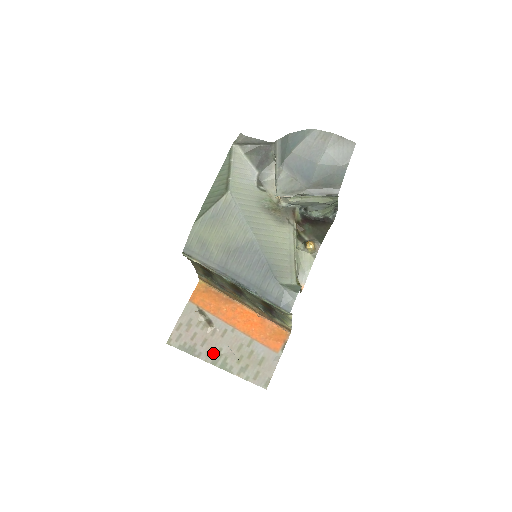
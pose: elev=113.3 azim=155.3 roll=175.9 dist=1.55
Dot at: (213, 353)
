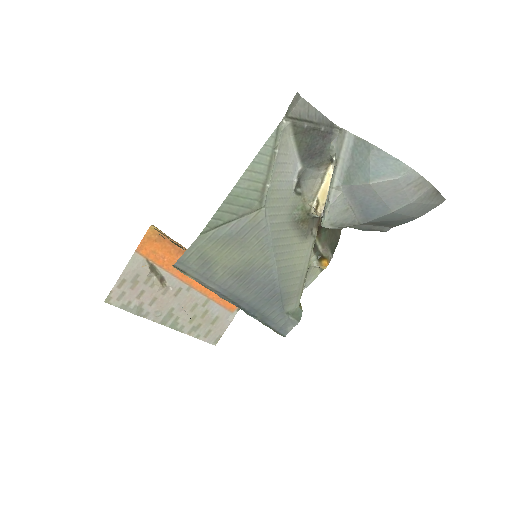
Dot at: (163, 313)
